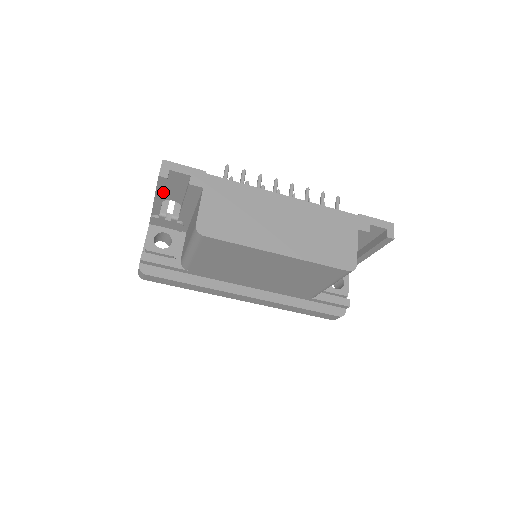
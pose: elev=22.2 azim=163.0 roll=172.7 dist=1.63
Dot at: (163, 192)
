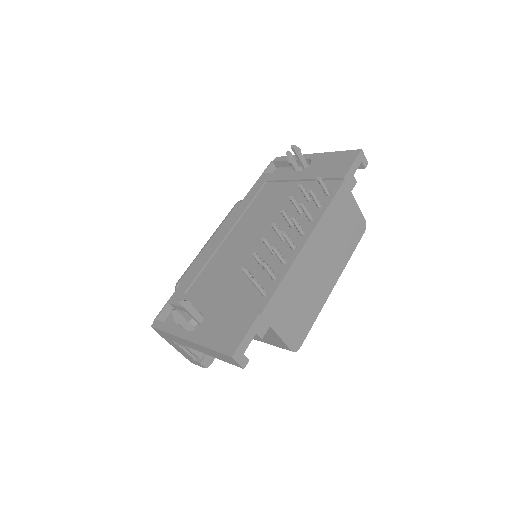
Dot at: occluded
